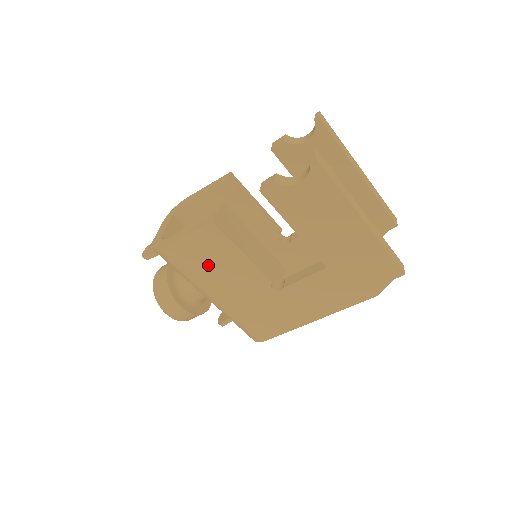
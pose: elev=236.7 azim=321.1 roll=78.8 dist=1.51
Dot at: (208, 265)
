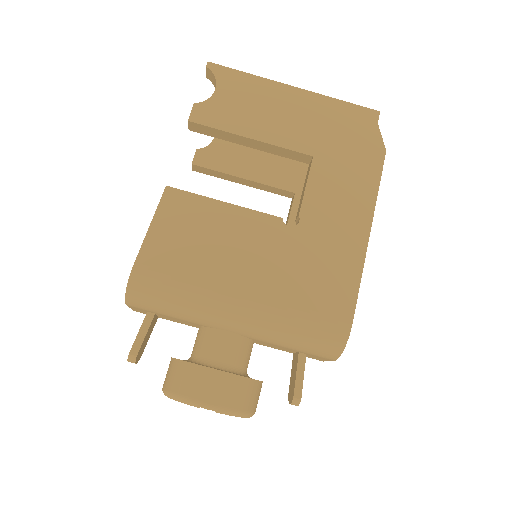
Dot at: (200, 250)
